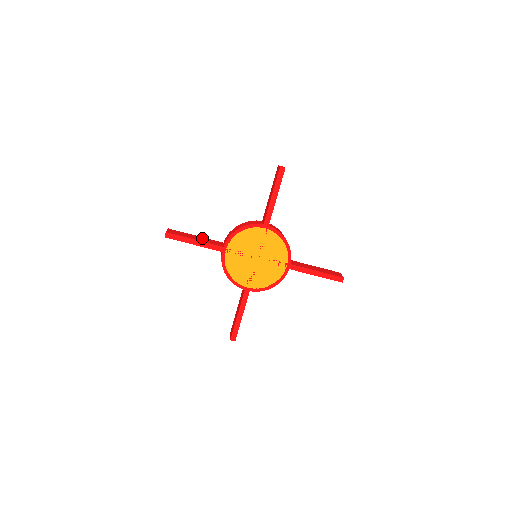
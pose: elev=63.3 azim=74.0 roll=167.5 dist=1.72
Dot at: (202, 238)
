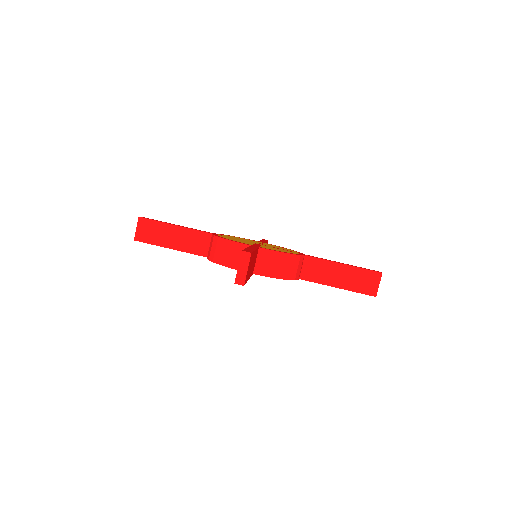
Dot at: occluded
